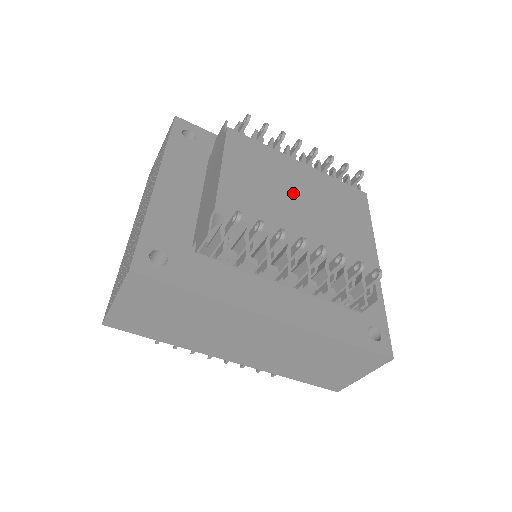
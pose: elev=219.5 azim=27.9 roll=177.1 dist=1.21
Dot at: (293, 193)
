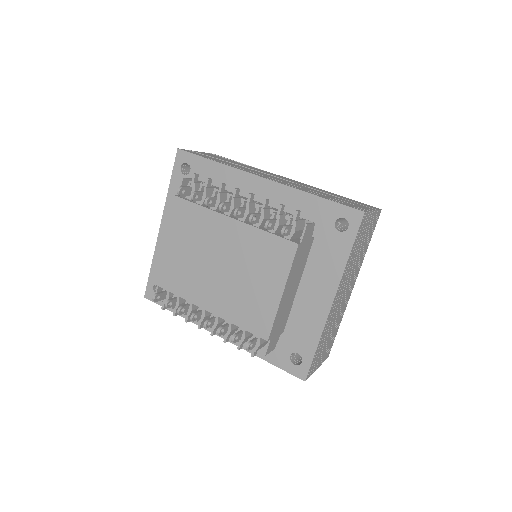
Dot at: (213, 259)
